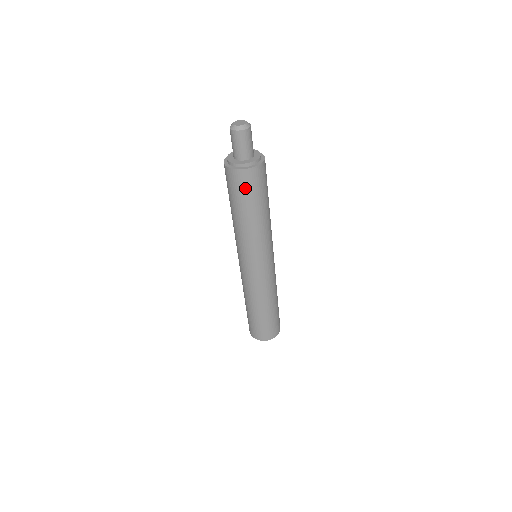
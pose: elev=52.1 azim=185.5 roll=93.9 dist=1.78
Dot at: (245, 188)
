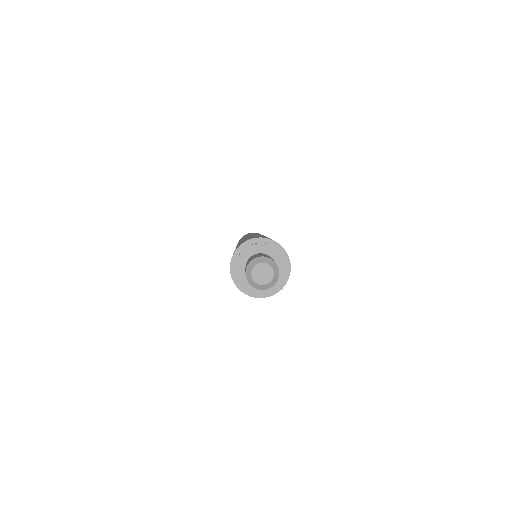
Dot at: occluded
